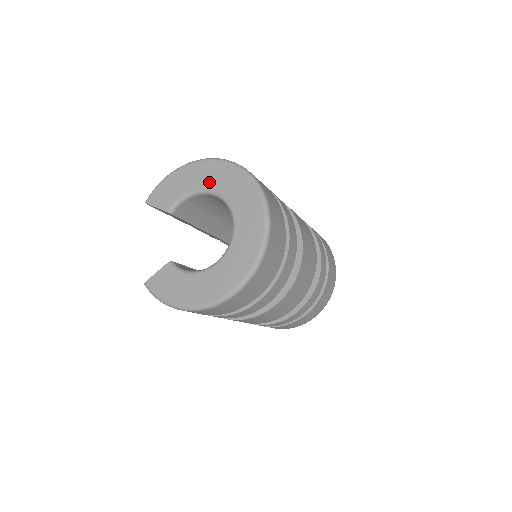
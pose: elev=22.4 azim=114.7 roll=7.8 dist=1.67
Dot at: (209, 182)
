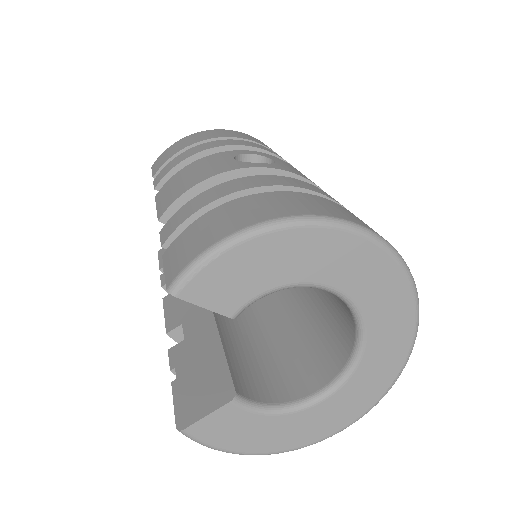
Dot at: (330, 272)
